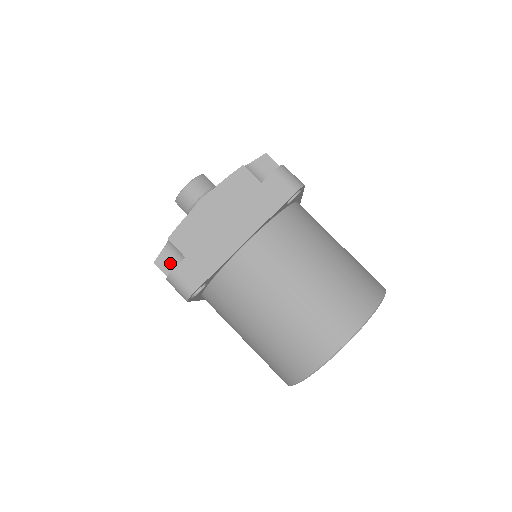
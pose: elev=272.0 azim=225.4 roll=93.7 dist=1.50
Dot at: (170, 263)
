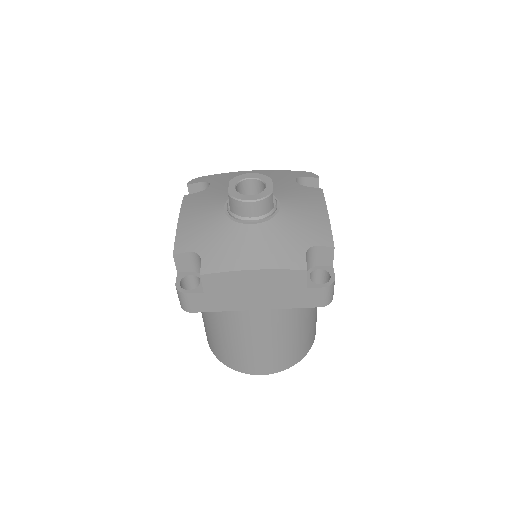
Dot at: (187, 263)
